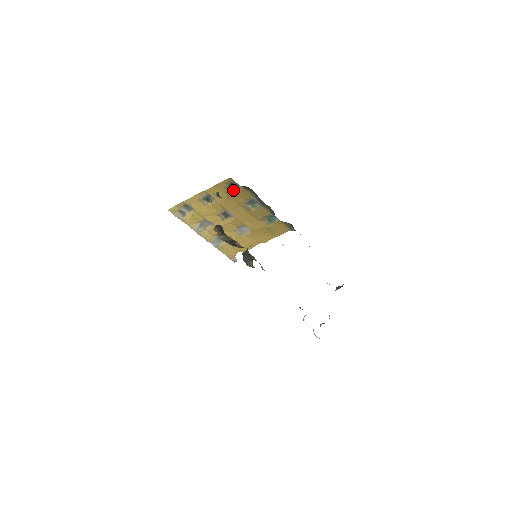
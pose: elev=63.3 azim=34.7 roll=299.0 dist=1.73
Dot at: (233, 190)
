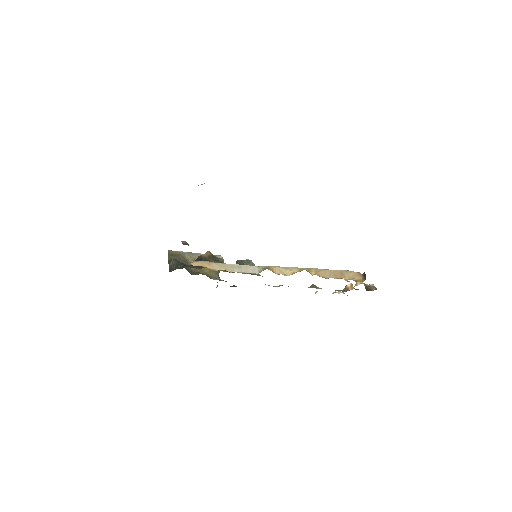
Dot at: occluded
